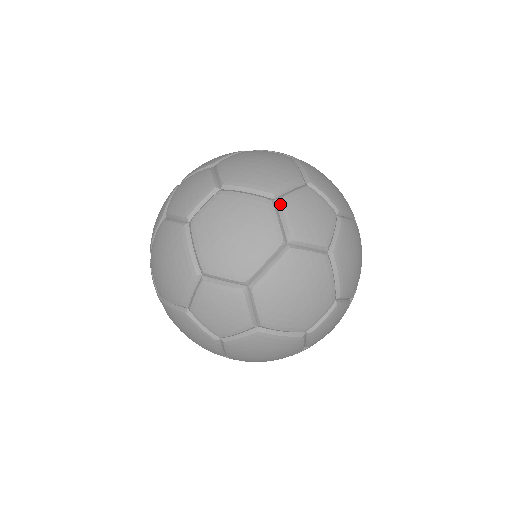
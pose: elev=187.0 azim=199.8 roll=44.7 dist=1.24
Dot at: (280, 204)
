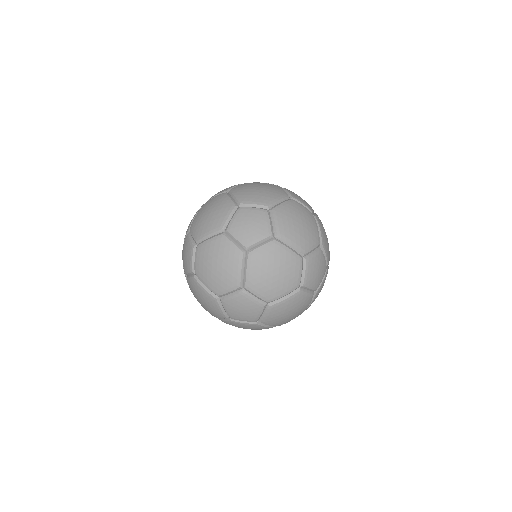
Dot at: (305, 287)
